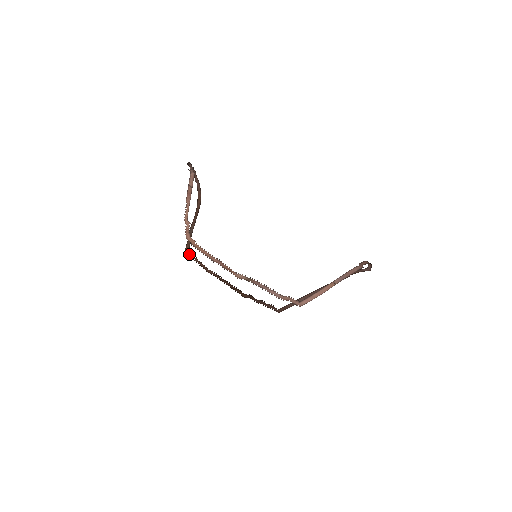
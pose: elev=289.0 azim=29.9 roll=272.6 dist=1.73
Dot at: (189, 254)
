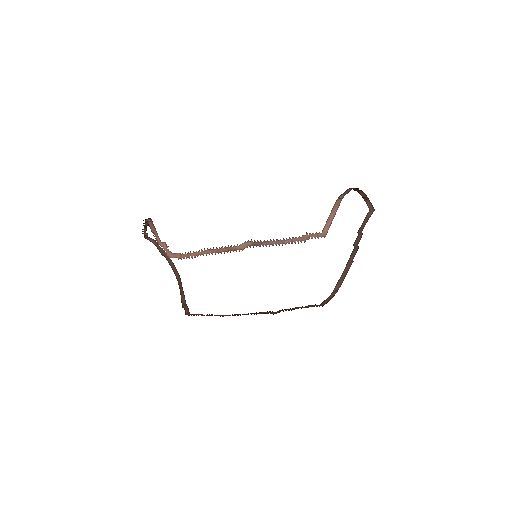
Dot at: occluded
